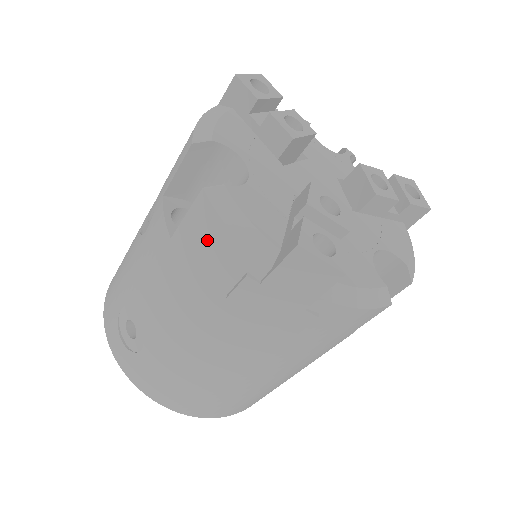
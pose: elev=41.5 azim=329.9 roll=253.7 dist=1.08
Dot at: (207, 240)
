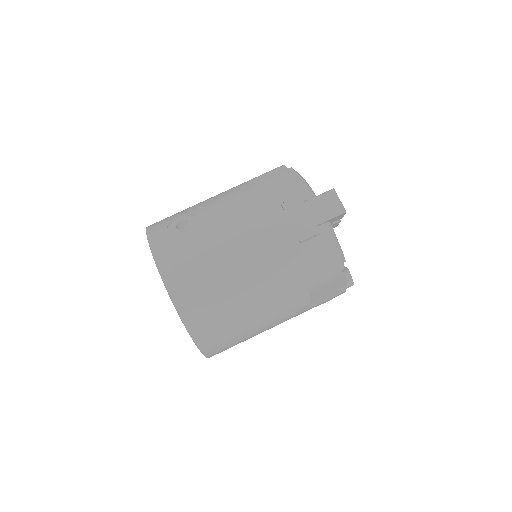
Dot at: (284, 181)
